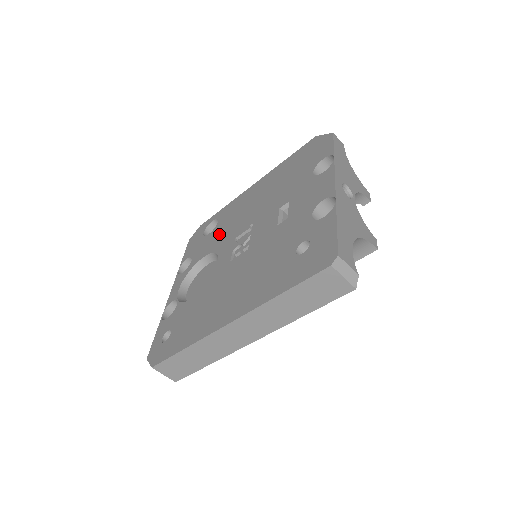
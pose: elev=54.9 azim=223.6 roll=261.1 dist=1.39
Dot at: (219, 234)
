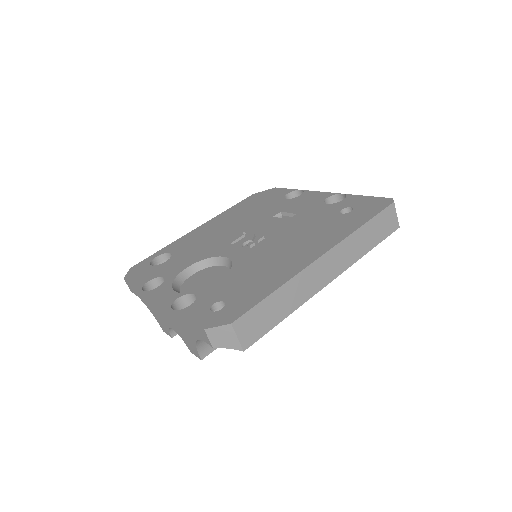
Dot at: (191, 253)
